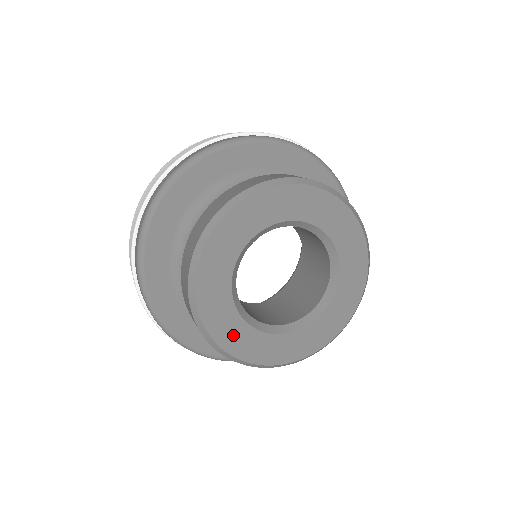
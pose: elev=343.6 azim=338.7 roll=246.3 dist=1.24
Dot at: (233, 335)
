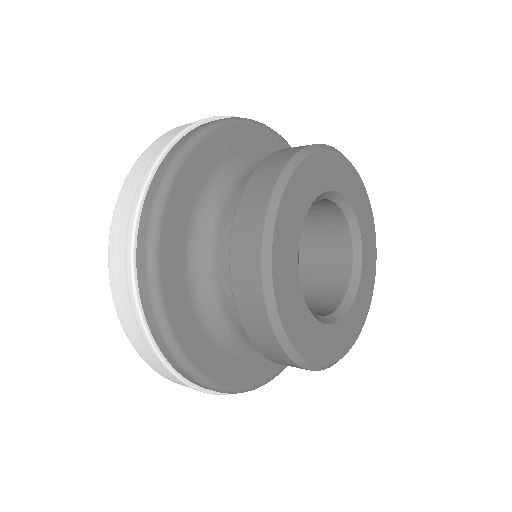
Dot at: (310, 339)
